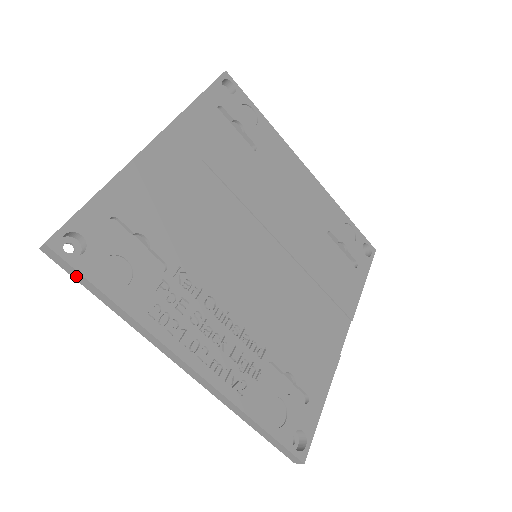
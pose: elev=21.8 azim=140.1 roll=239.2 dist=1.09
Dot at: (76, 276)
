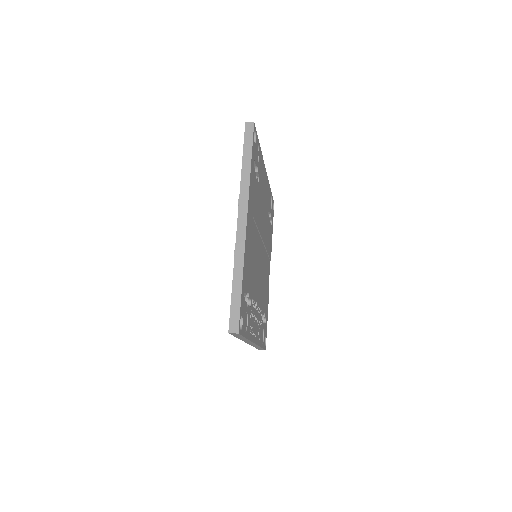
Dot at: (237, 336)
